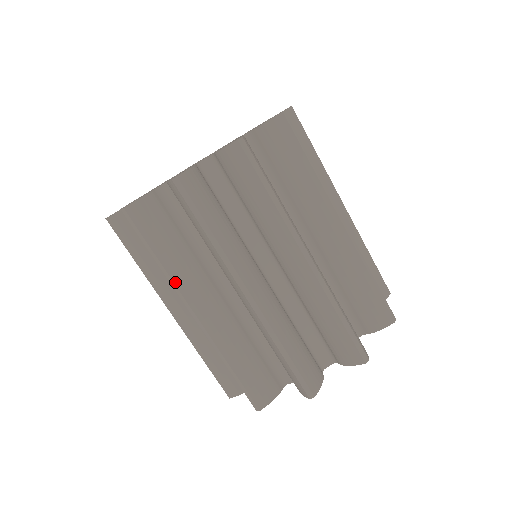
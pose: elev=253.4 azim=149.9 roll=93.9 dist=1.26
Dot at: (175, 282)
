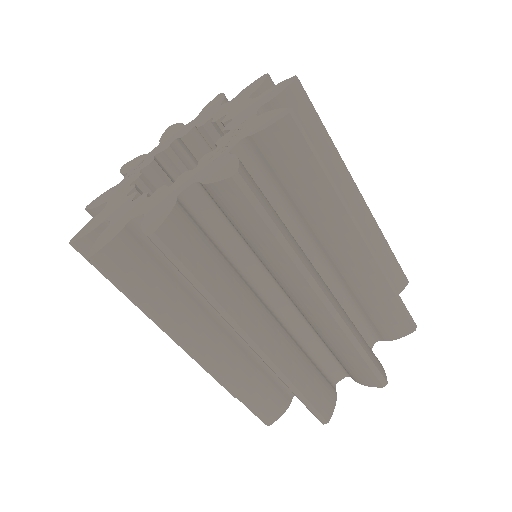
Dot at: (137, 306)
